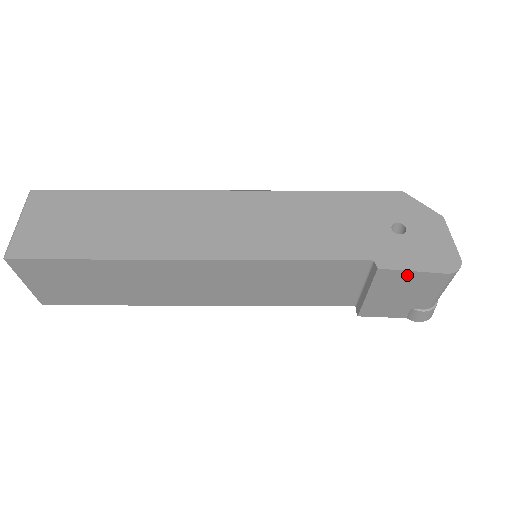
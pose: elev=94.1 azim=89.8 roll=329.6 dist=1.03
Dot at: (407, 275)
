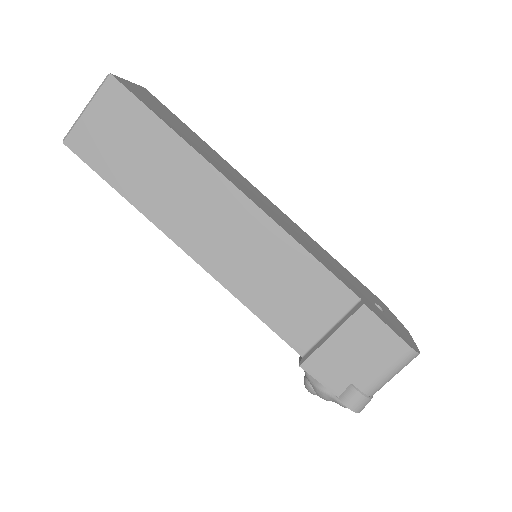
Dot at: (380, 328)
